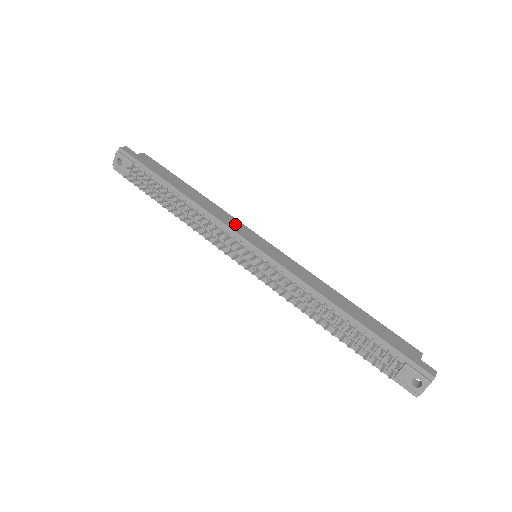
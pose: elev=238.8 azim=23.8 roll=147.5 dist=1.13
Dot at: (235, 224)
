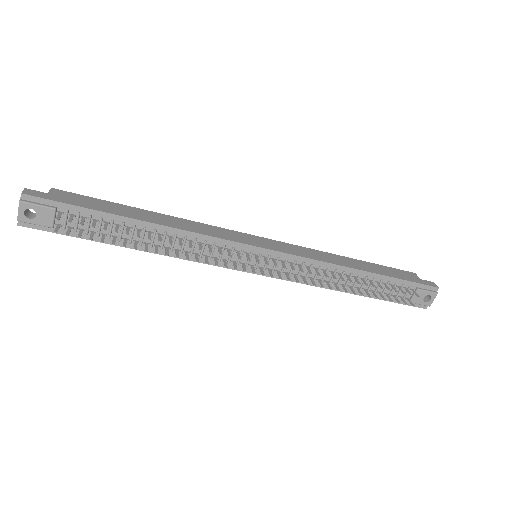
Dot at: (222, 233)
